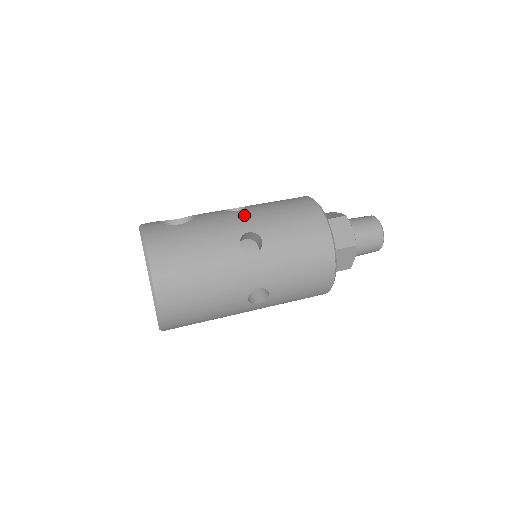
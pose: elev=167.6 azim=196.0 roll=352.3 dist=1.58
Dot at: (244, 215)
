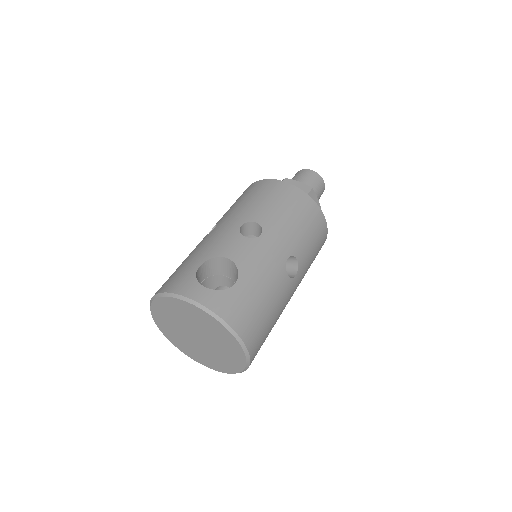
Dot at: (273, 240)
